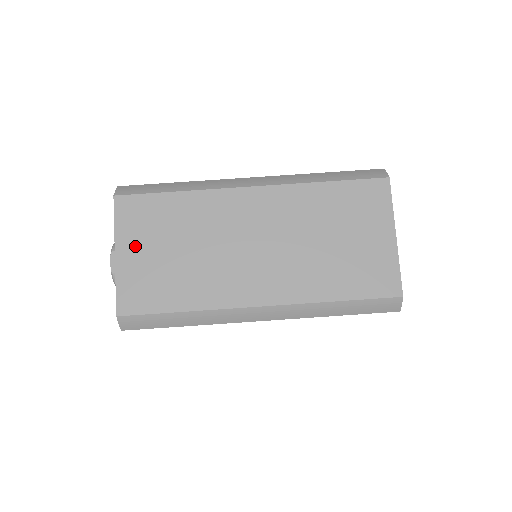
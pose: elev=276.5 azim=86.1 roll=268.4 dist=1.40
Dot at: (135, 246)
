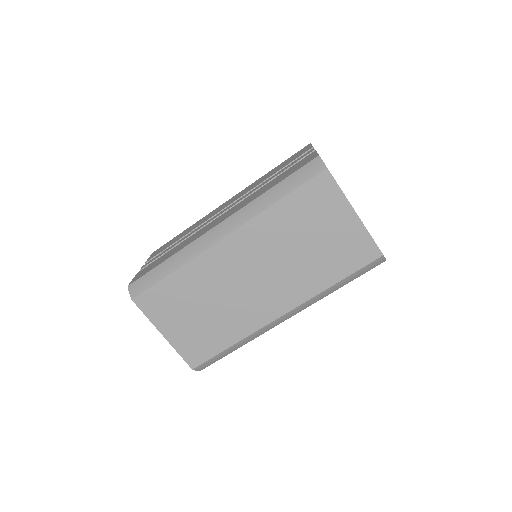
Dot at: (171, 323)
